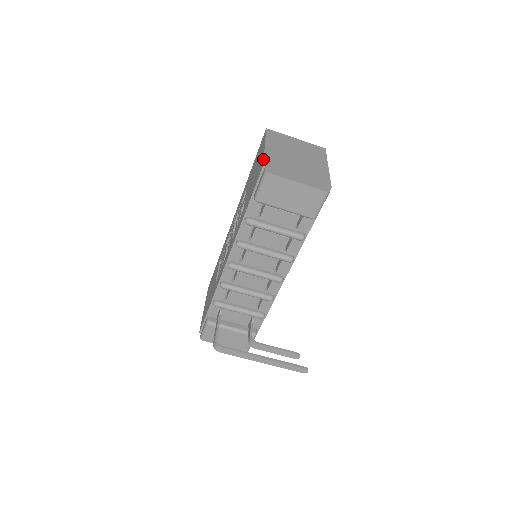
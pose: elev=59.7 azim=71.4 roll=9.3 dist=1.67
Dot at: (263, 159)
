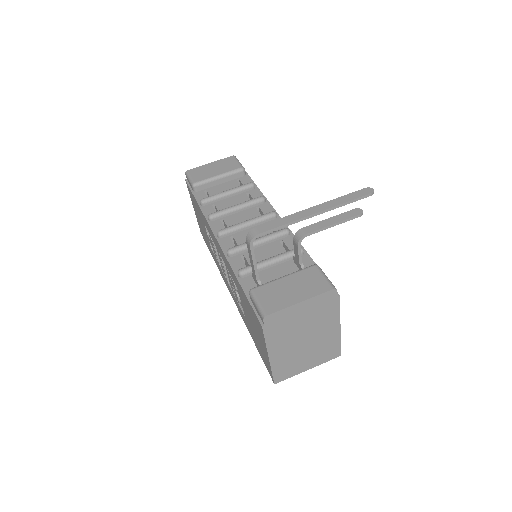
Dot at: occluded
